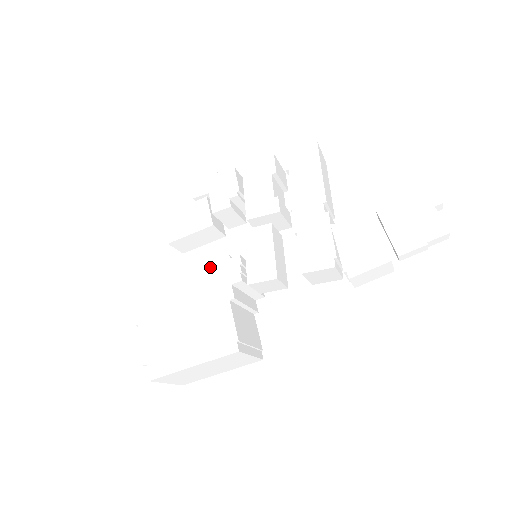
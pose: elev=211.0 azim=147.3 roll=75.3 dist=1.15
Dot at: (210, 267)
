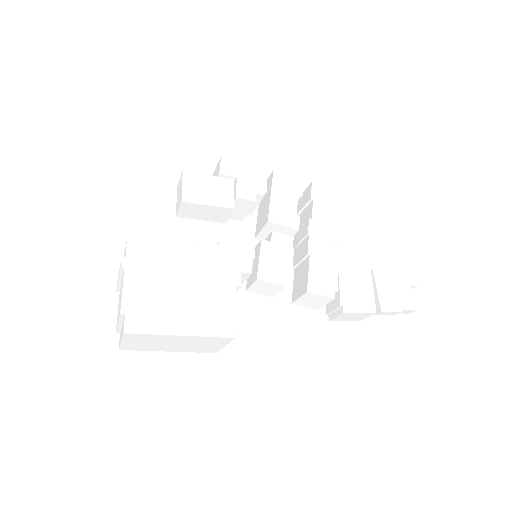
Dot at: (223, 246)
